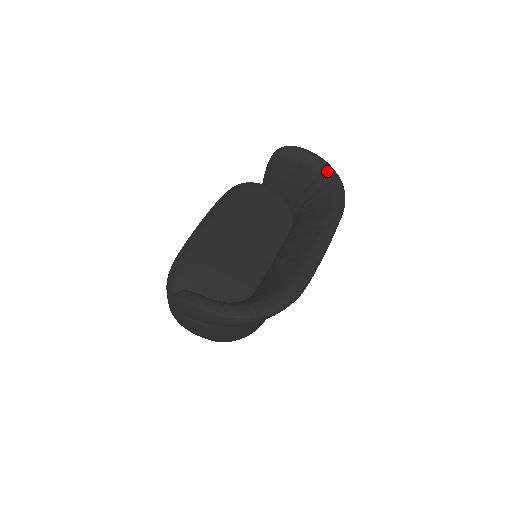
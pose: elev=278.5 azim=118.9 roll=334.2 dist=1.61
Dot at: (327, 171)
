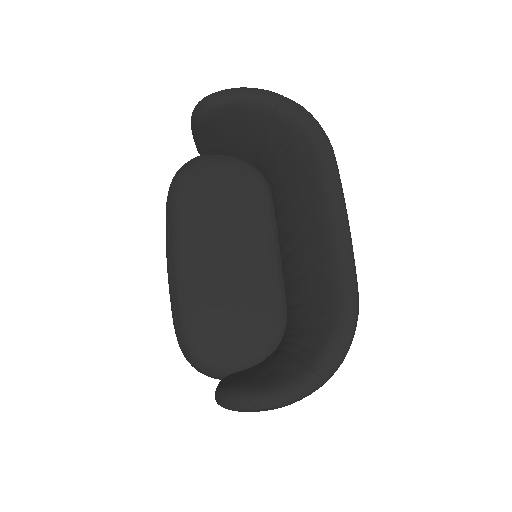
Dot at: (278, 106)
